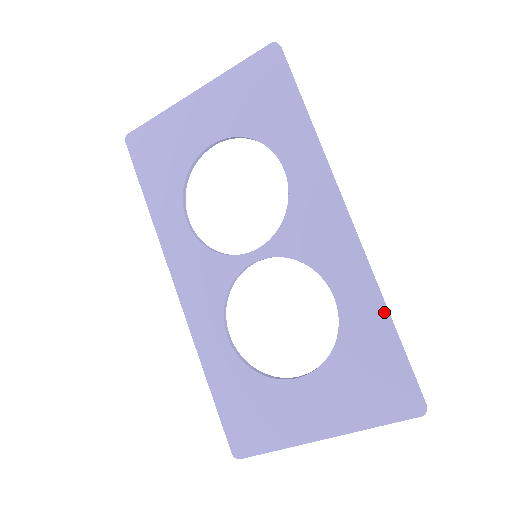
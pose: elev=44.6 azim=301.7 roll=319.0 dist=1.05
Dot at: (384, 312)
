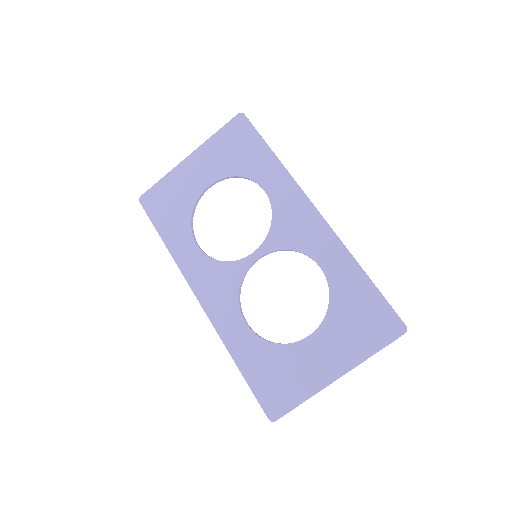
Dot at: (358, 267)
